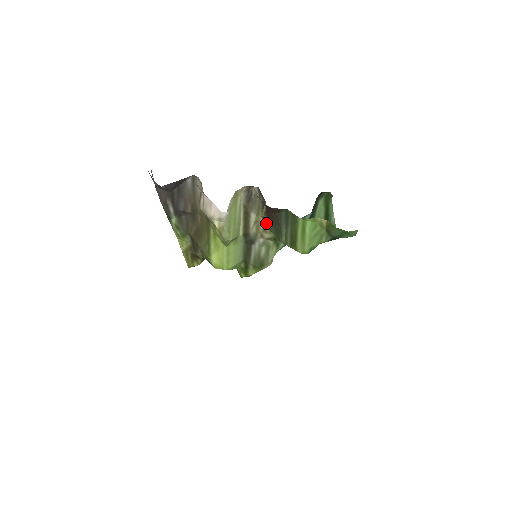
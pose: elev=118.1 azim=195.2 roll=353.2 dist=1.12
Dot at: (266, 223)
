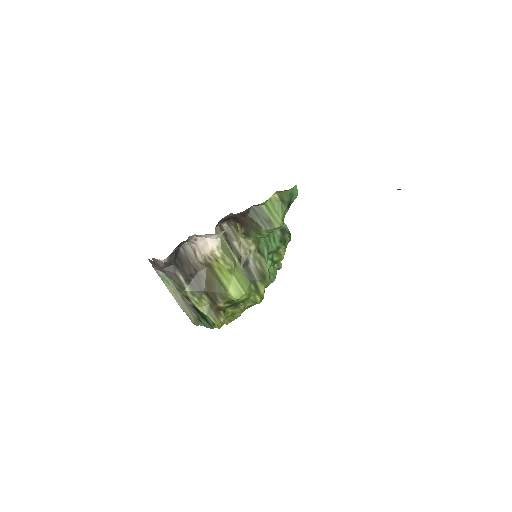
Dot at: (246, 236)
